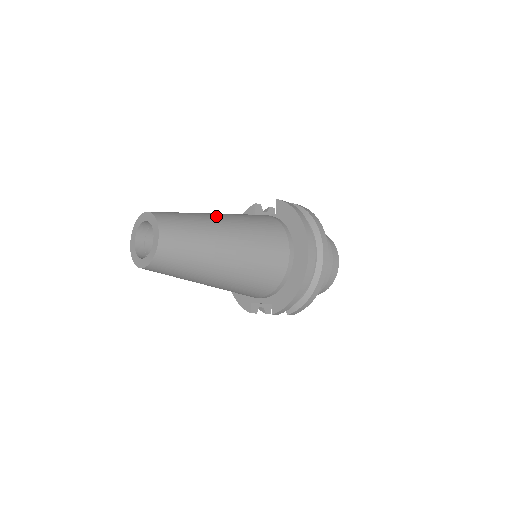
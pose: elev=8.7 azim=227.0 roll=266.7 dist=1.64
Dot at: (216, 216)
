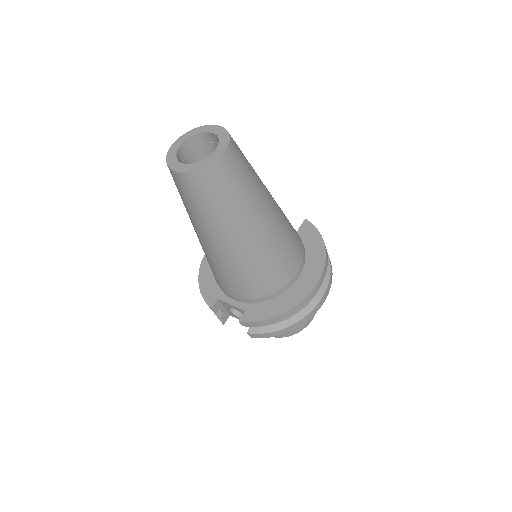
Dot at: occluded
